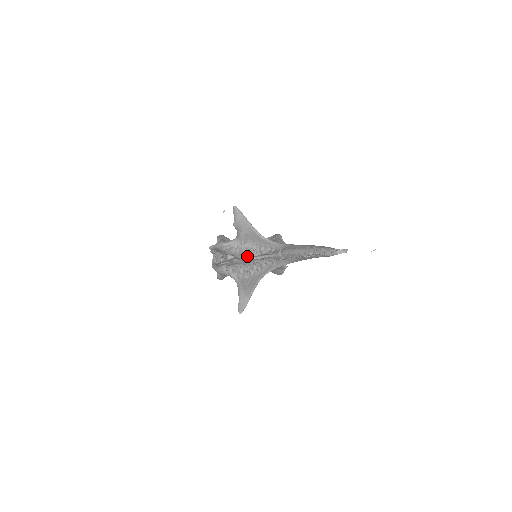
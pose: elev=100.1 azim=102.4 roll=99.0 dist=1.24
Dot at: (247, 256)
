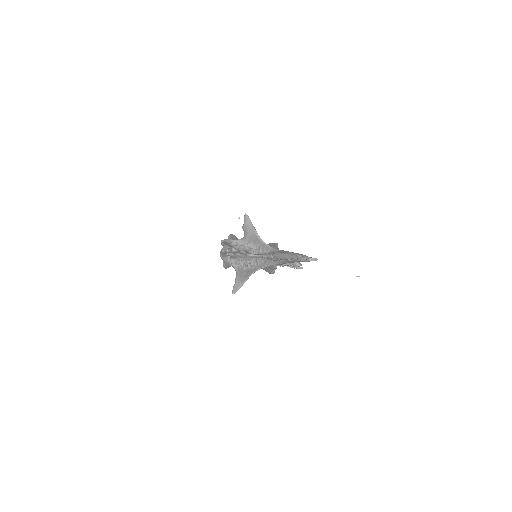
Dot at: (248, 253)
